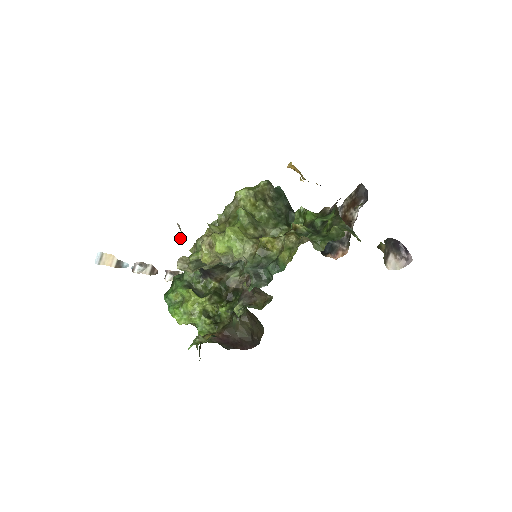
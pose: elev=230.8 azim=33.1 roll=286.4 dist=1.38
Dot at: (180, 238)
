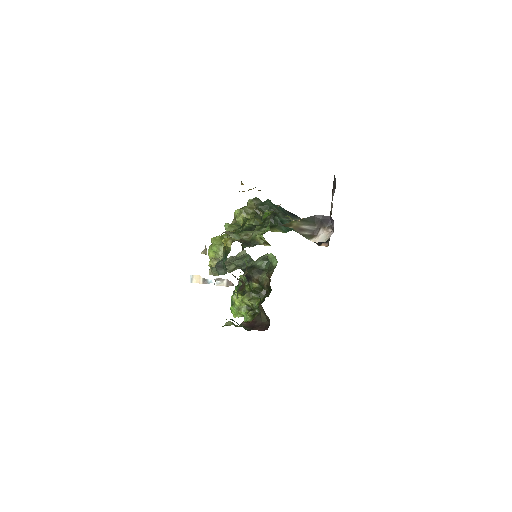
Dot at: (201, 253)
